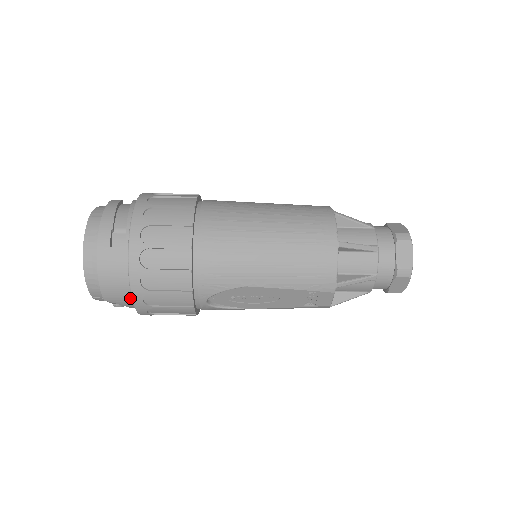
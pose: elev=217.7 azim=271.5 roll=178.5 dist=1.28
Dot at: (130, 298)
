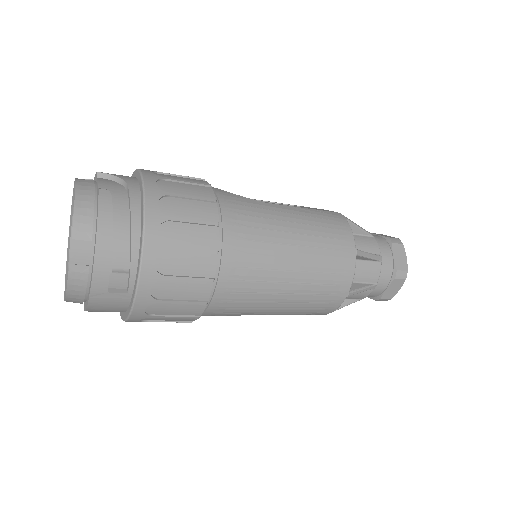
Dot at: occluded
